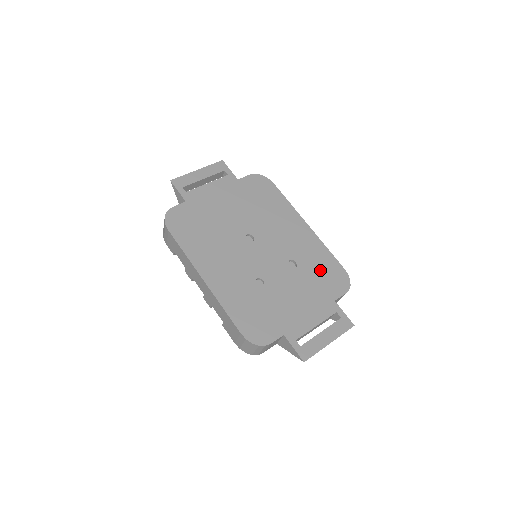
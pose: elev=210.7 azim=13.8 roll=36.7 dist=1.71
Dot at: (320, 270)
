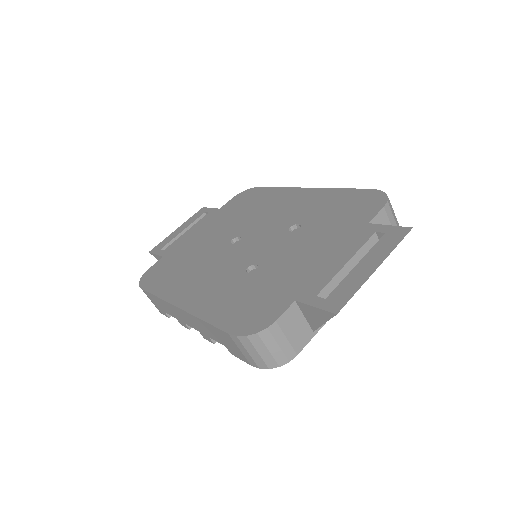
Dot at: (335, 211)
